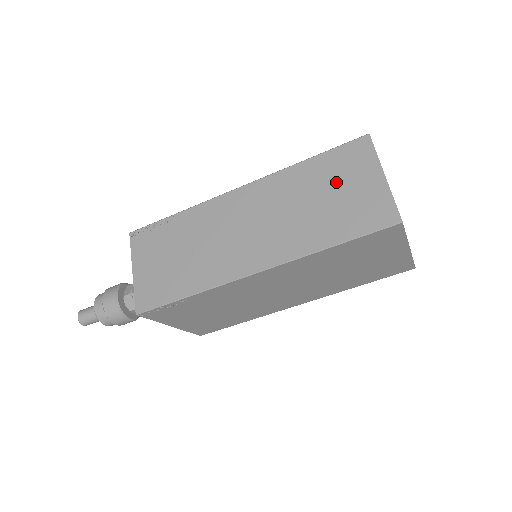
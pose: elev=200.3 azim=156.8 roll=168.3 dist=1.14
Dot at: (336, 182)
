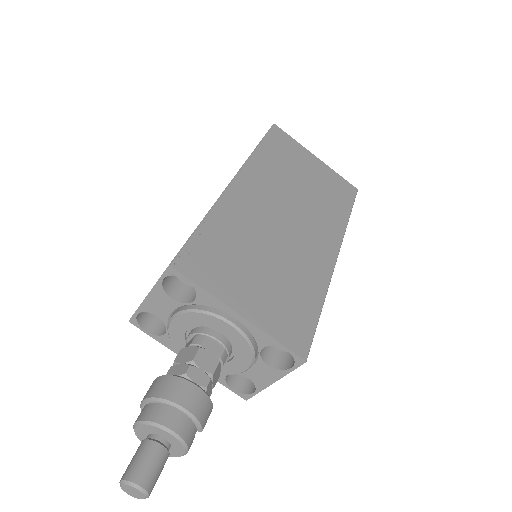
Dot at: occluded
